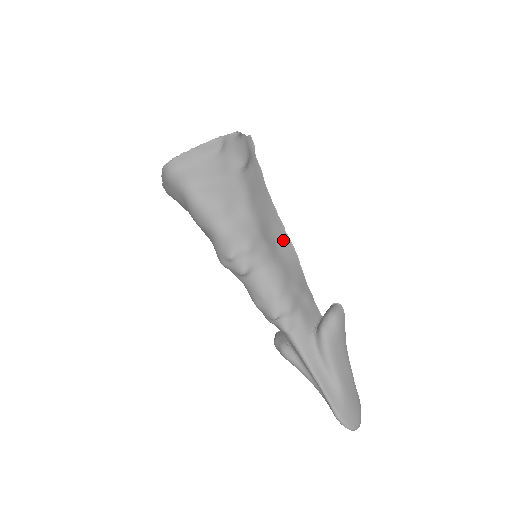
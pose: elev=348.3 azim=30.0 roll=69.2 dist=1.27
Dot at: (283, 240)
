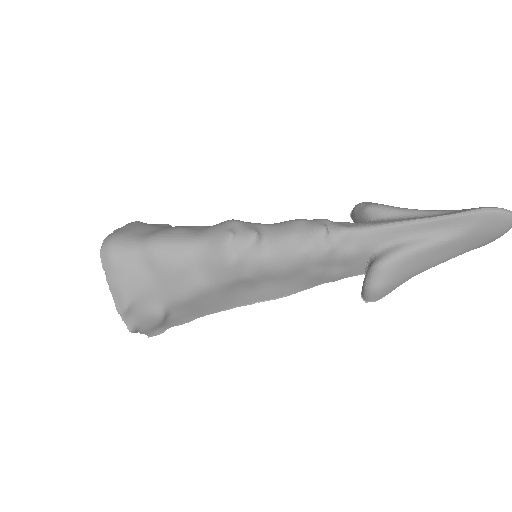
Dot at: occluded
